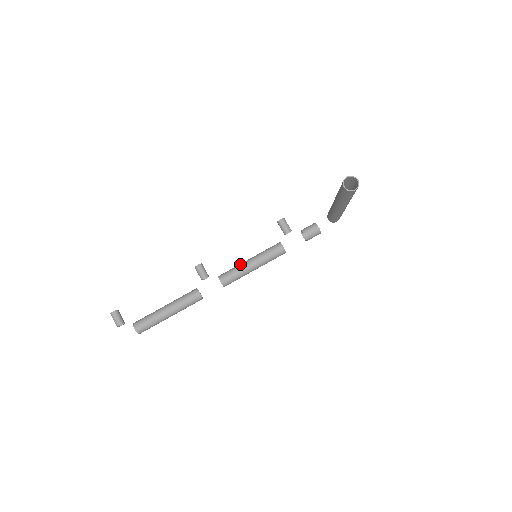
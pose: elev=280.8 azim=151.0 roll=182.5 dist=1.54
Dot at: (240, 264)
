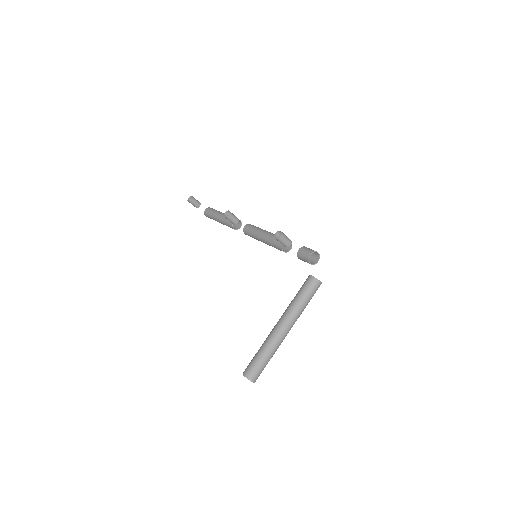
Dot at: (255, 235)
